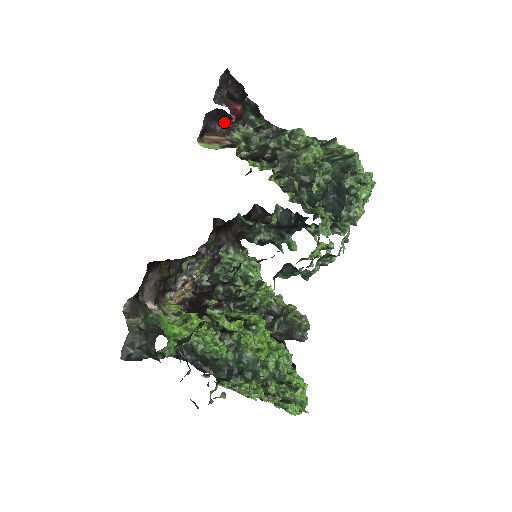
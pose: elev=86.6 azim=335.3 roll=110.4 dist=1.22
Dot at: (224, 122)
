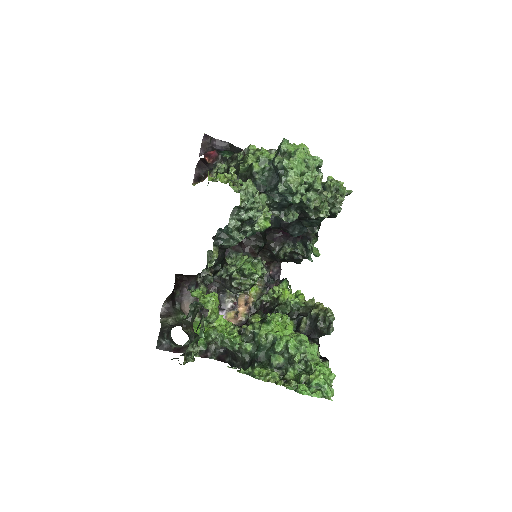
Dot at: (209, 166)
